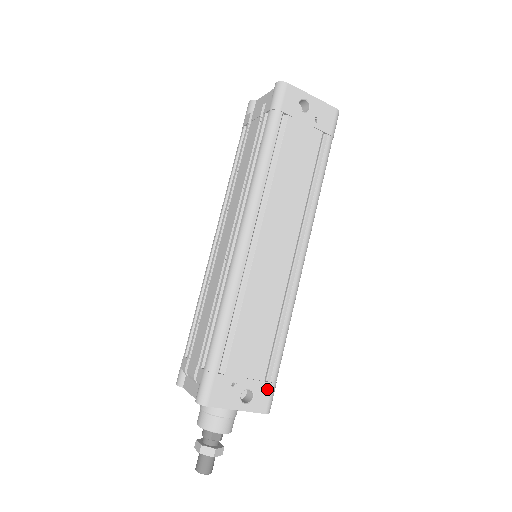
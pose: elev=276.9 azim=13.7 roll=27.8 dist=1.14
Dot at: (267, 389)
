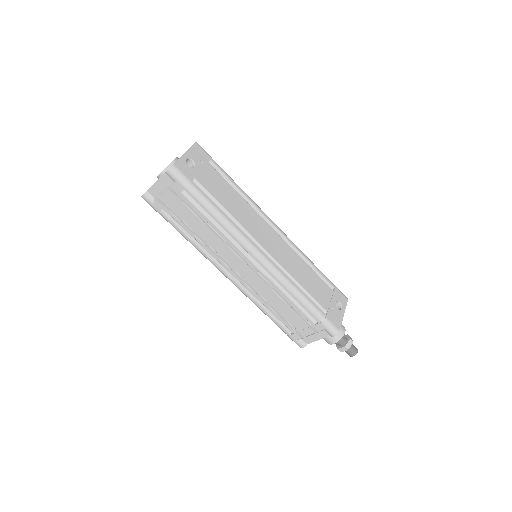
Dot at: (337, 292)
